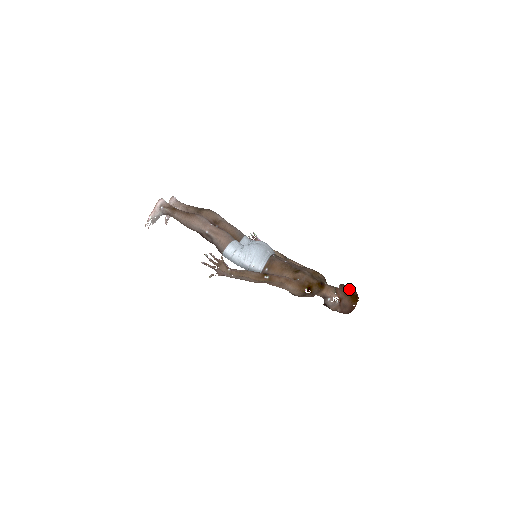
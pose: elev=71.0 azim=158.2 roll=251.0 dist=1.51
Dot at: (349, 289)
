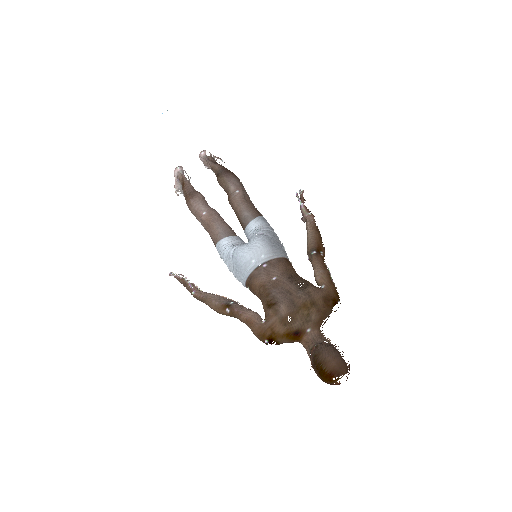
Dot at: (319, 361)
